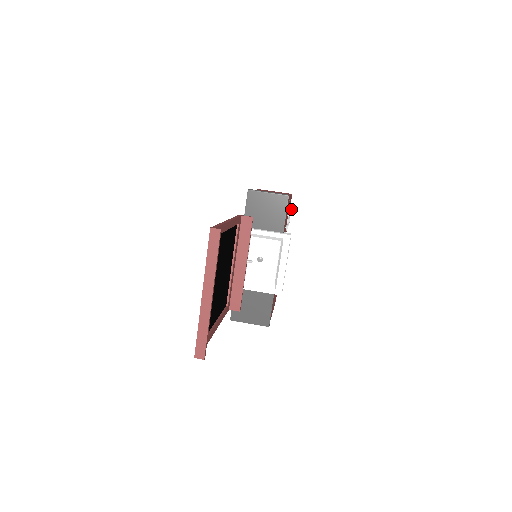
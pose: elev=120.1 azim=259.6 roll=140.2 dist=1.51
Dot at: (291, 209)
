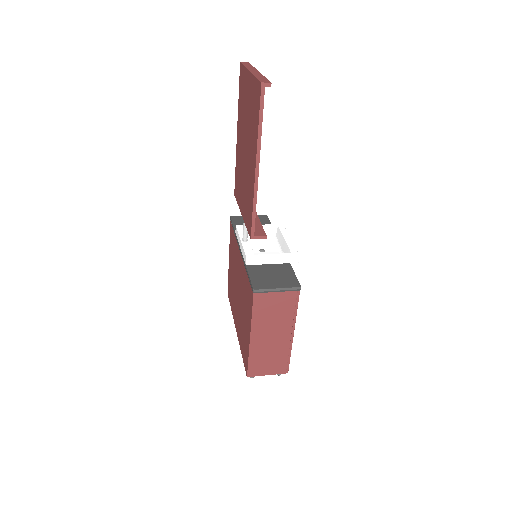
Dot at: occluded
